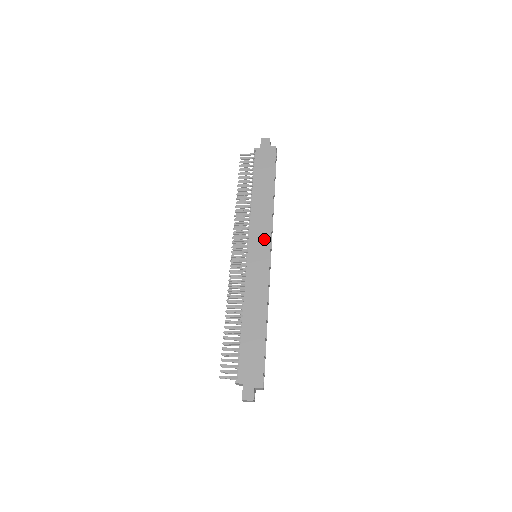
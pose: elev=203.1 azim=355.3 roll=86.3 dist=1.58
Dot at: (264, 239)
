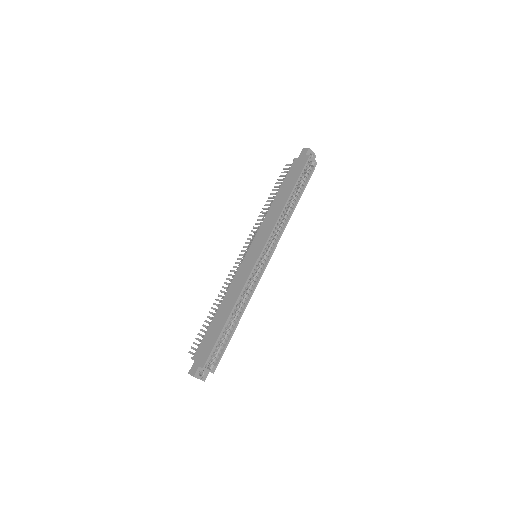
Dot at: (262, 240)
